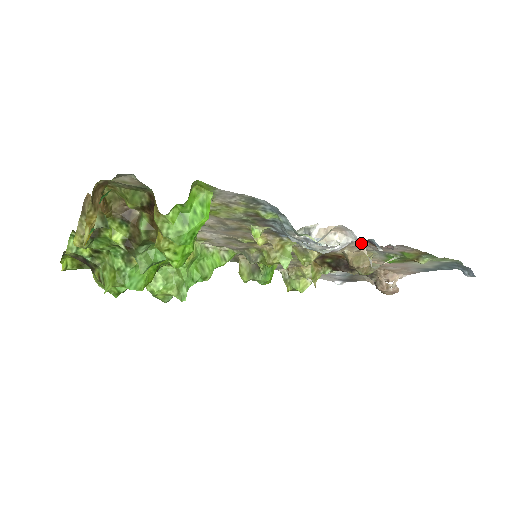
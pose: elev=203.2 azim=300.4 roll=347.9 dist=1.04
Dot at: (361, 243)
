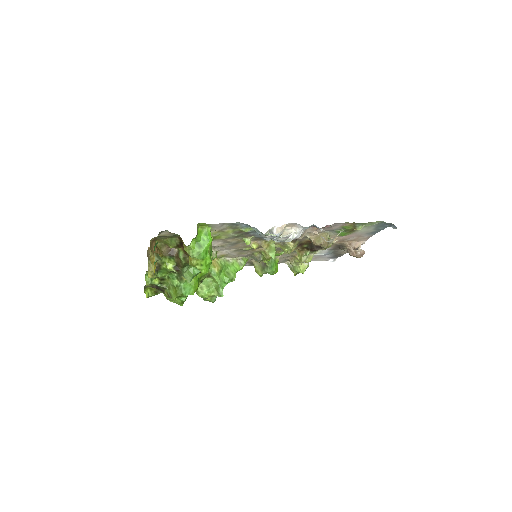
Dot at: (311, 229)
